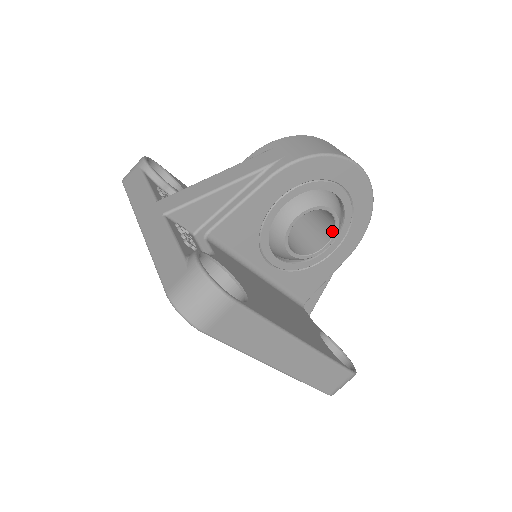
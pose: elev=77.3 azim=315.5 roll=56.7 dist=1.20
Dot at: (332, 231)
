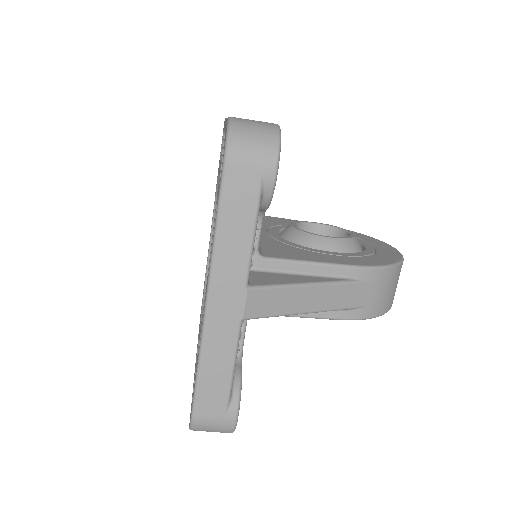
Dot at: occluded
